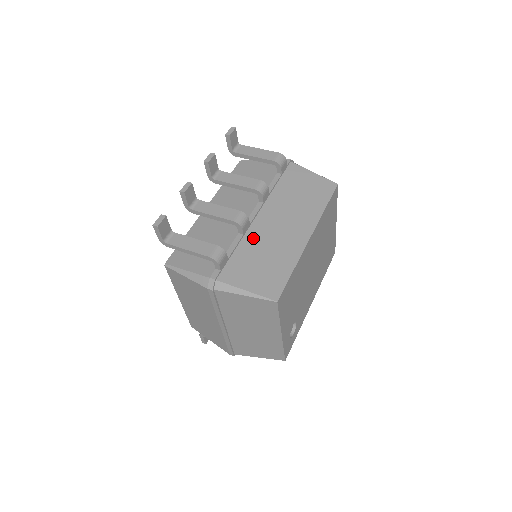
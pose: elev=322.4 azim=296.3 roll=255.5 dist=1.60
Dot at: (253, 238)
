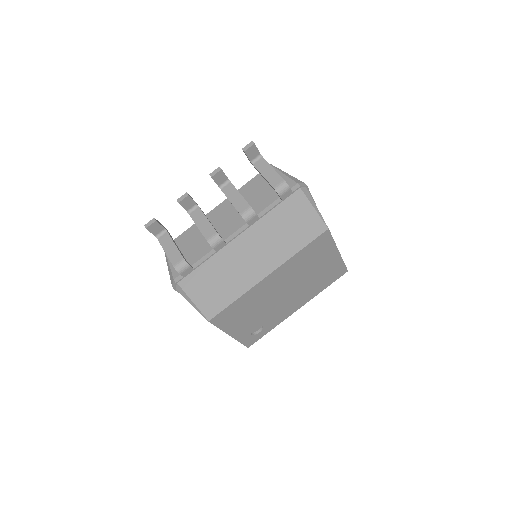
Dot at: (222, 257)
